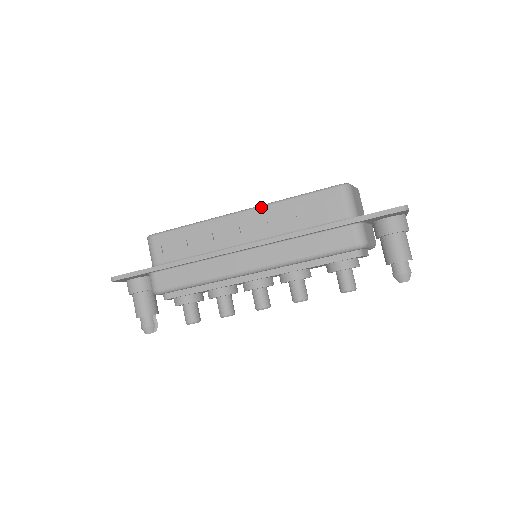
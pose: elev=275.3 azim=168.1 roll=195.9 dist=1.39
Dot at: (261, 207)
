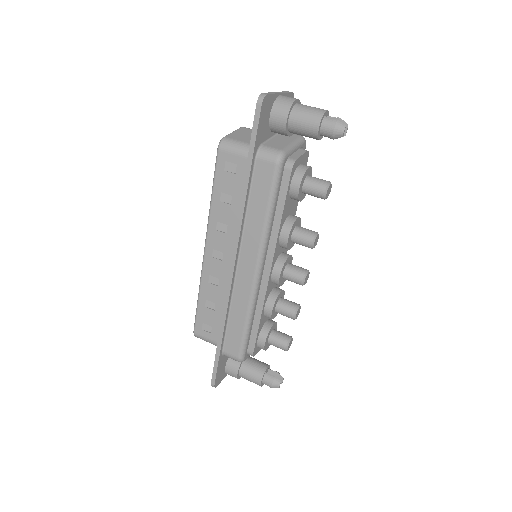
Dot at: (208, 230)
